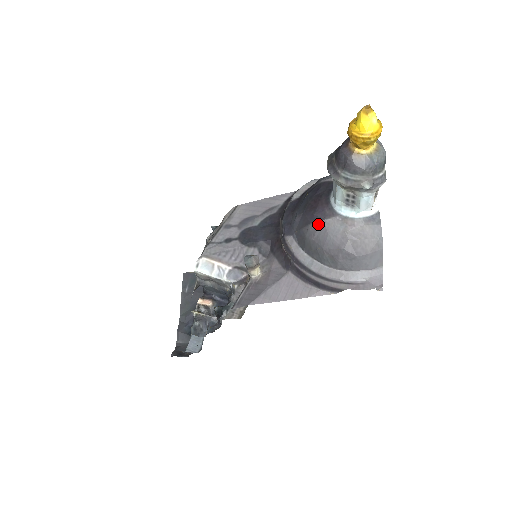
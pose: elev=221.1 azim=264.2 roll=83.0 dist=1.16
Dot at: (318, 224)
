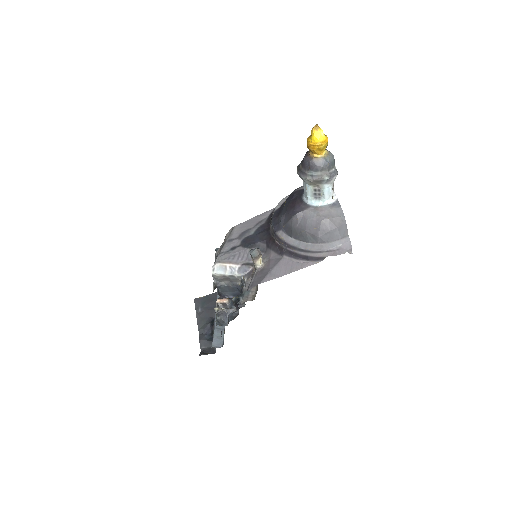
Dot at: (298, 215)
